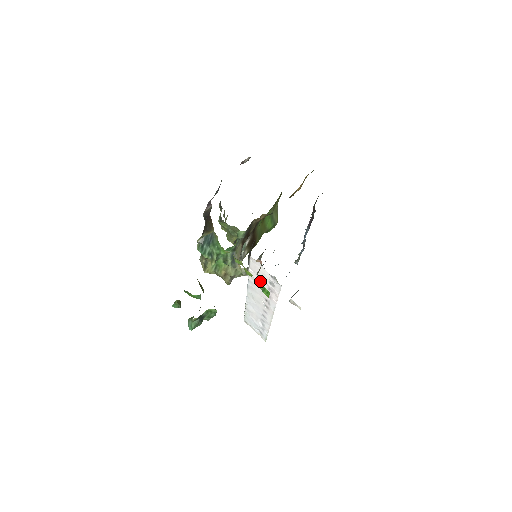
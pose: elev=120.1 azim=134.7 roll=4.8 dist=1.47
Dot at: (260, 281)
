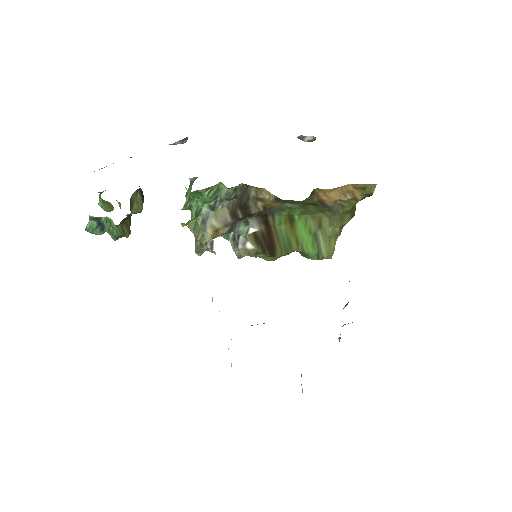
Dot at: occluded
